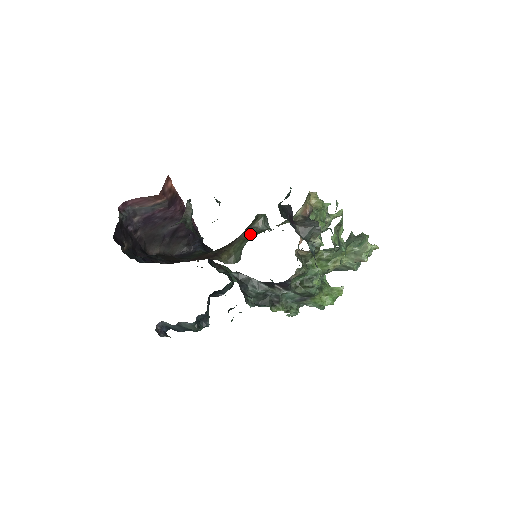
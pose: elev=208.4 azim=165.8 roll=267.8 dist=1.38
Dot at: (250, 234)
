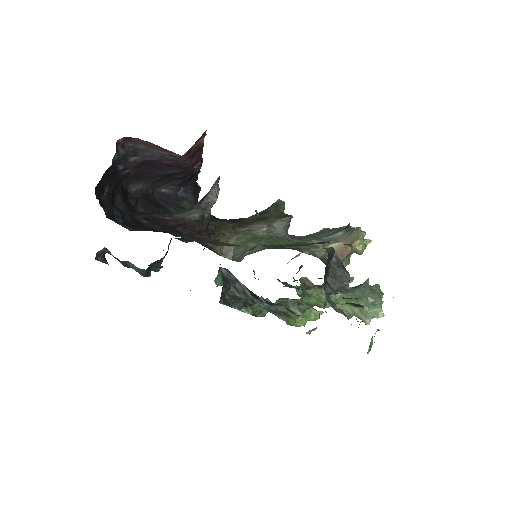
Dot at: (264, 235)
